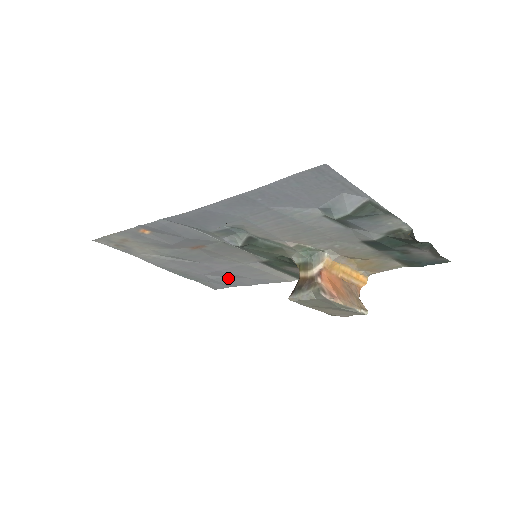
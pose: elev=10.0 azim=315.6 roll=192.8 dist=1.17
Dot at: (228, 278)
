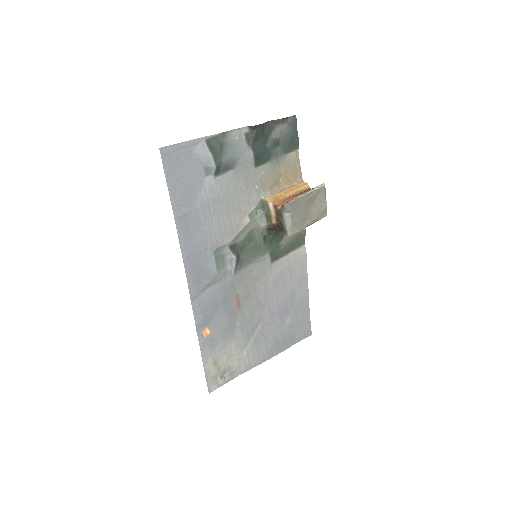
Dot at: (294, 309)
